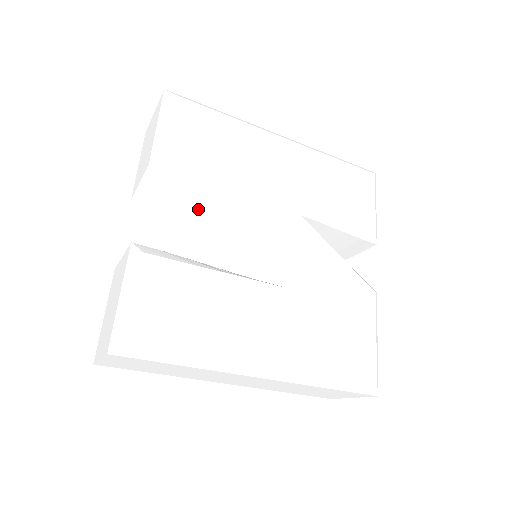
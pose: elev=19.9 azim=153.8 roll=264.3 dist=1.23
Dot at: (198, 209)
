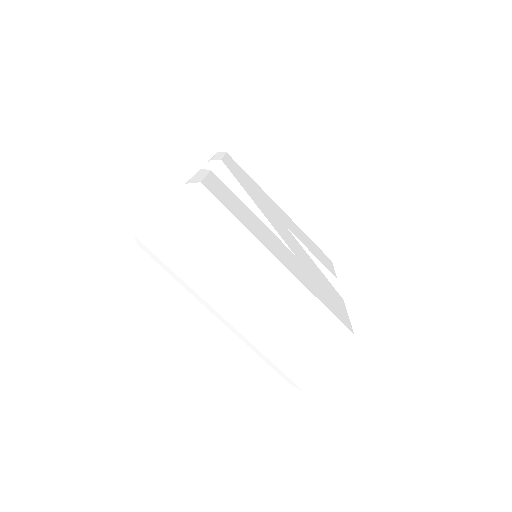
Dot at: (236, 191)
